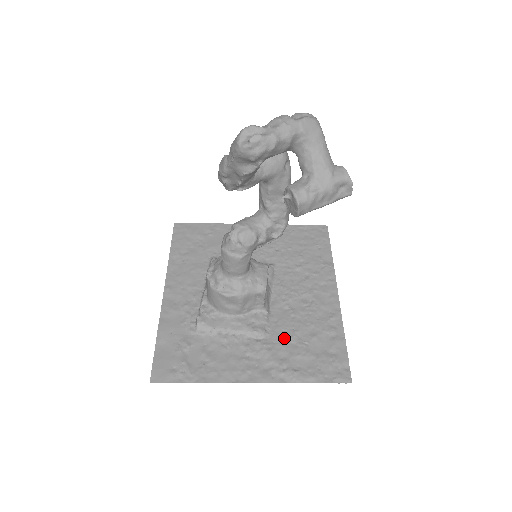
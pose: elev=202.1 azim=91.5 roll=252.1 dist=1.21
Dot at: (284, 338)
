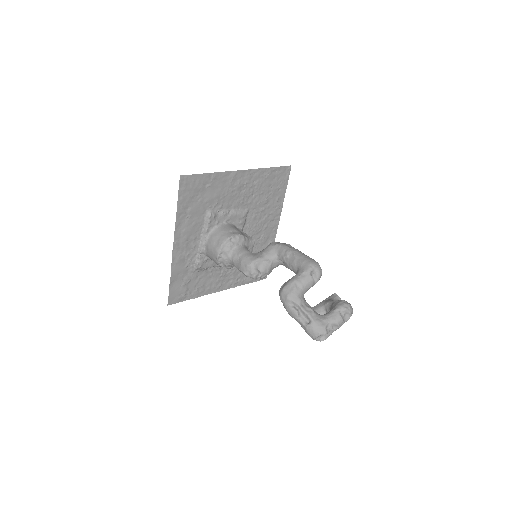
Dot at: occluded
